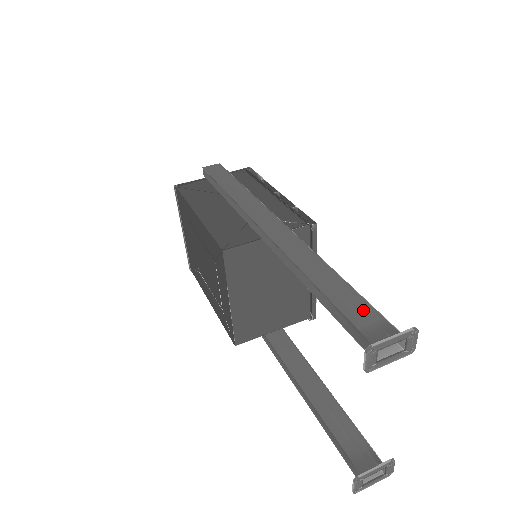
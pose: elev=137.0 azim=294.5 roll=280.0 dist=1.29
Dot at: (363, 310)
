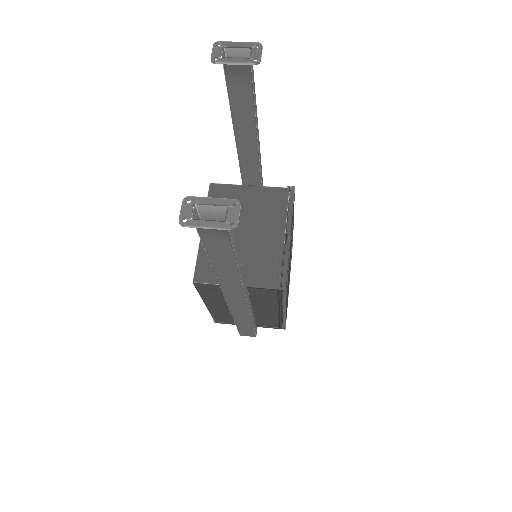
Dot at: occluded
